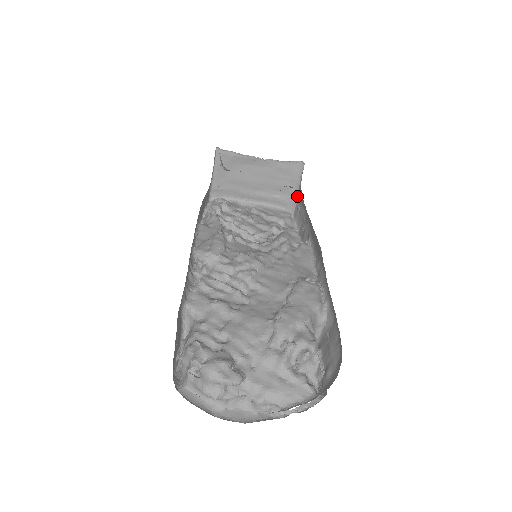
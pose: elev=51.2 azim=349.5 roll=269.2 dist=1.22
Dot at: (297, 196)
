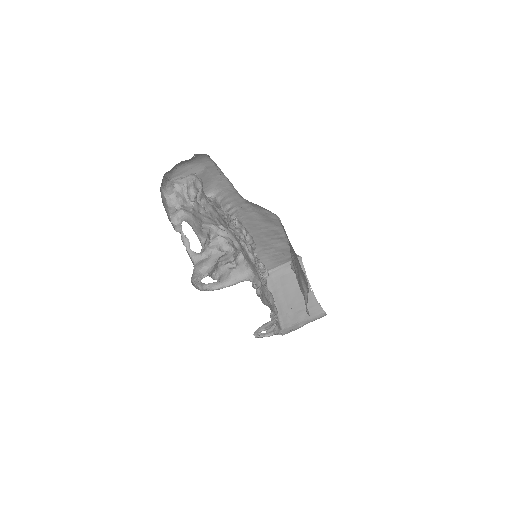
Dot at: (298, 328)
